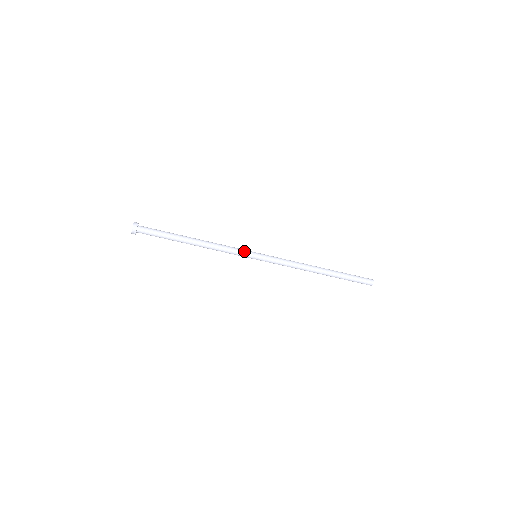
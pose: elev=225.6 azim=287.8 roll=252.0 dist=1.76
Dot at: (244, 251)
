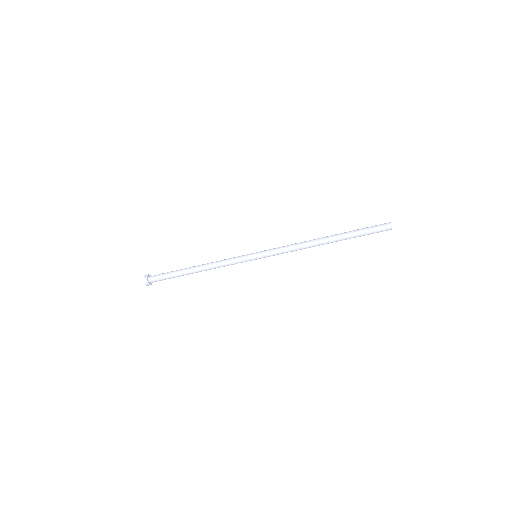
Dot at: (242, 258)
